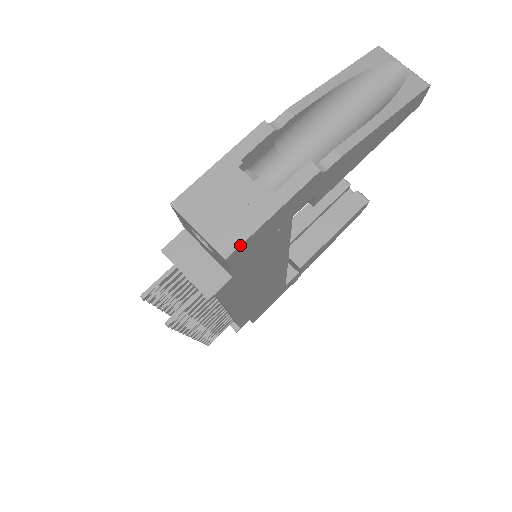
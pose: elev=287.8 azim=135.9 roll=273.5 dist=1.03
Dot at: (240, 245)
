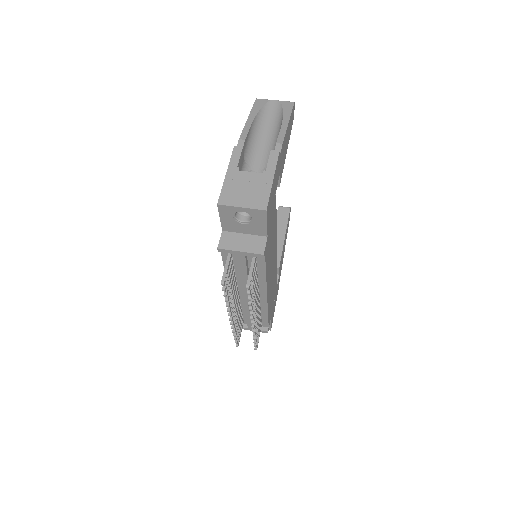
Dot at: (268, 201)
